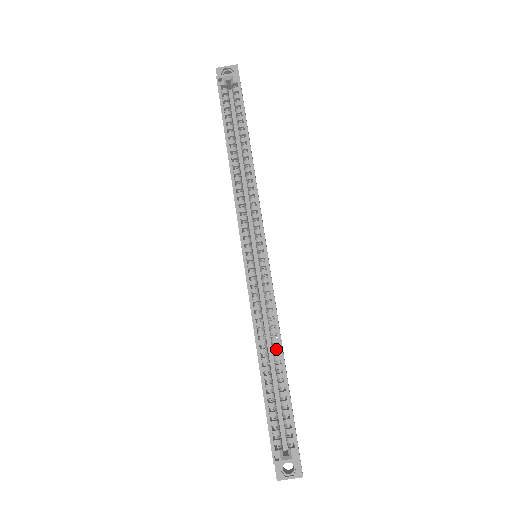
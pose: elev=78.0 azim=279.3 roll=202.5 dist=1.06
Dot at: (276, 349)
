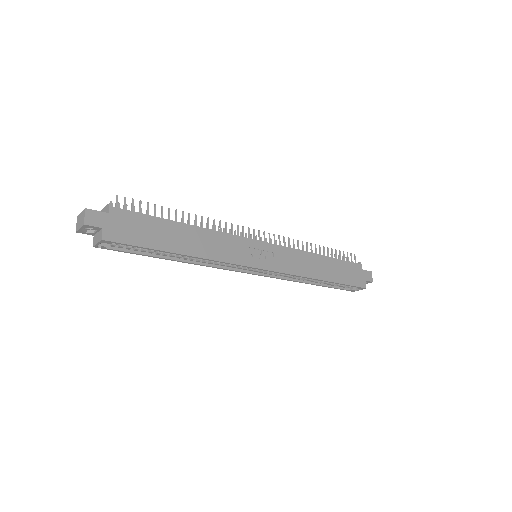
Dot at: (315, 279)
